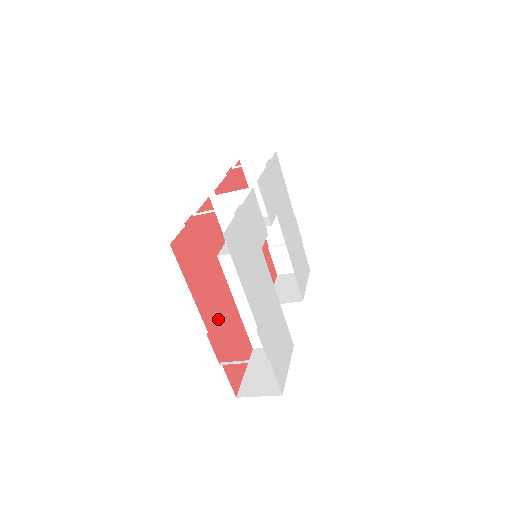
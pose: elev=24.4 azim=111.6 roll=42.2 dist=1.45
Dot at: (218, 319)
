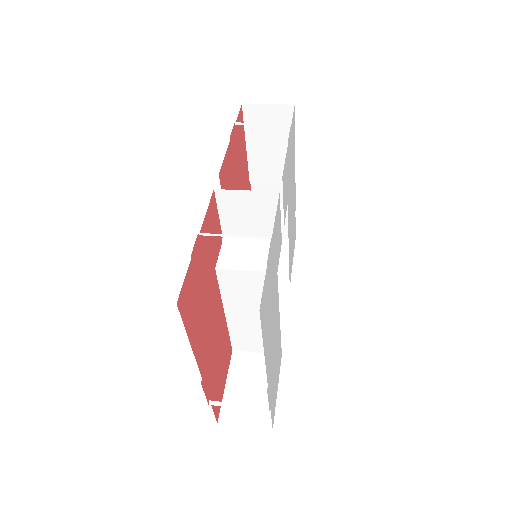
Dot at: (210, 350)
